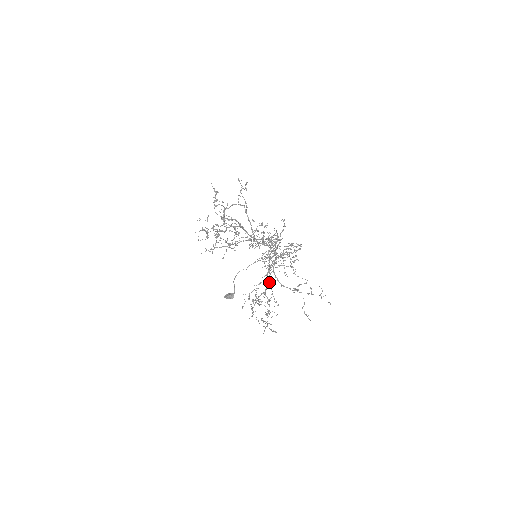
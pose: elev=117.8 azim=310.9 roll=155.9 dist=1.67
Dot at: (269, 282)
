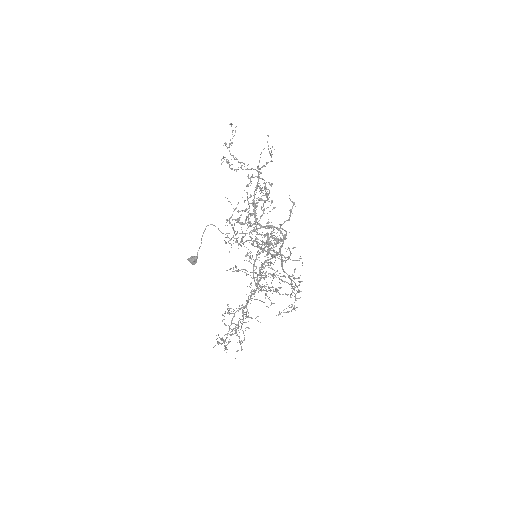
Dot at: occluded
